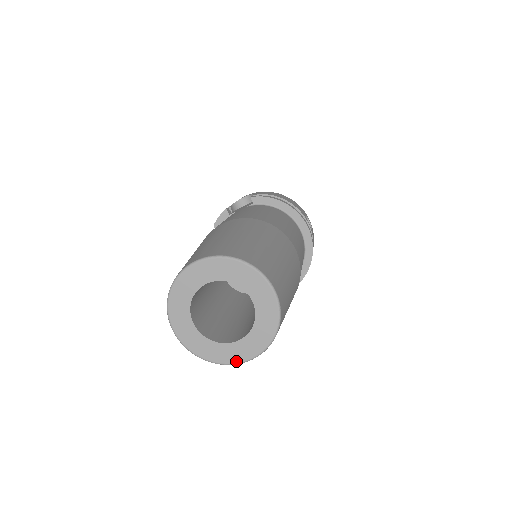
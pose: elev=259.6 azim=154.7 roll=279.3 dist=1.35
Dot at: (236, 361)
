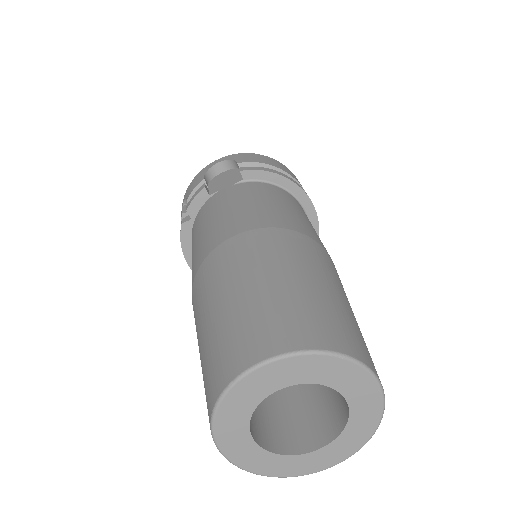
Dot at: (312, 471)
